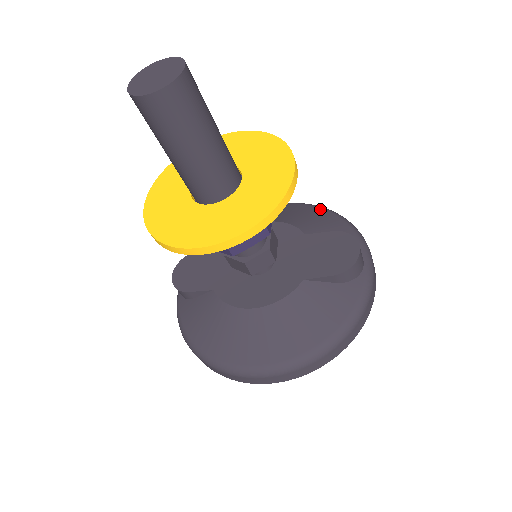
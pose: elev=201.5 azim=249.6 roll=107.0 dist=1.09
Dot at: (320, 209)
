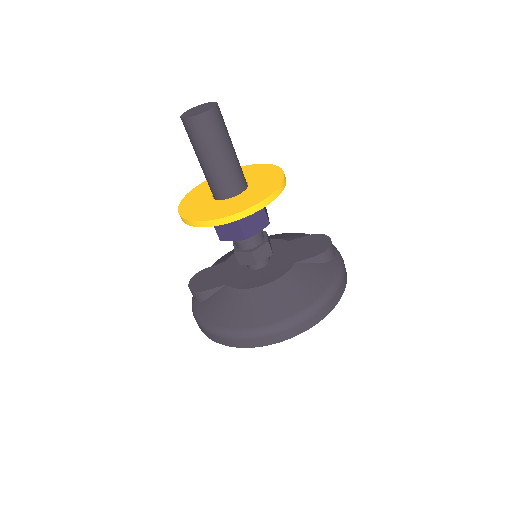
Dot at: (294, 233)
